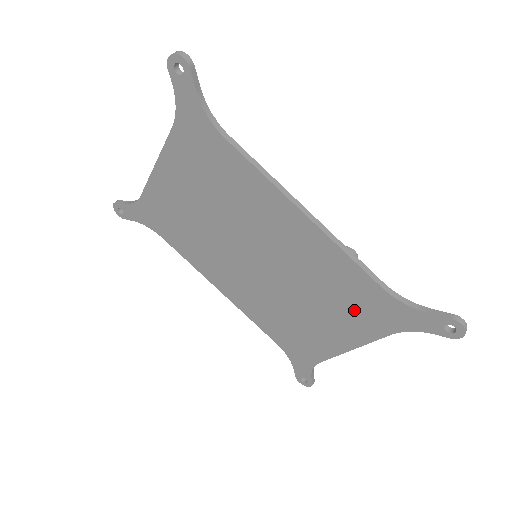
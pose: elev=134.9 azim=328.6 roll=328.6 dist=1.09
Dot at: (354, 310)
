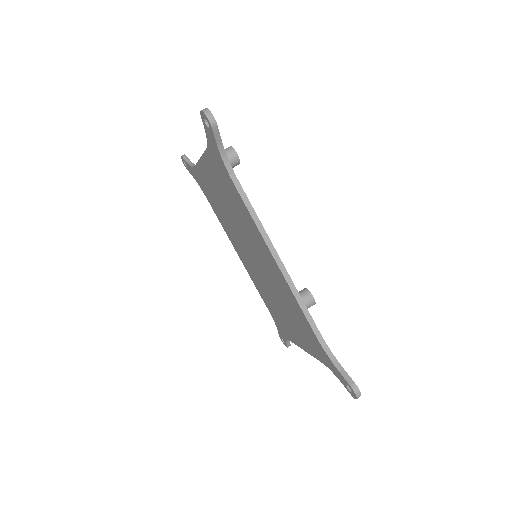
Dot at: (304, 333)
